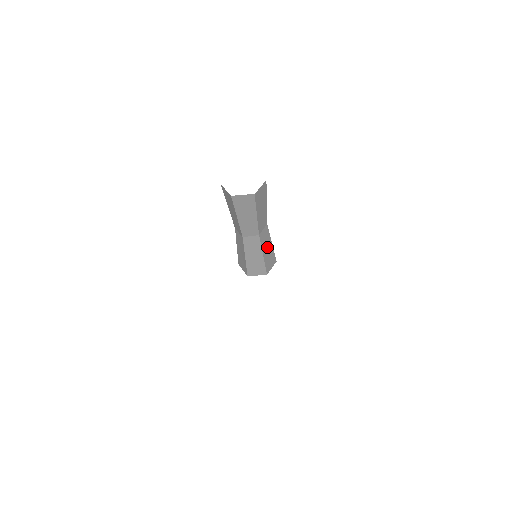
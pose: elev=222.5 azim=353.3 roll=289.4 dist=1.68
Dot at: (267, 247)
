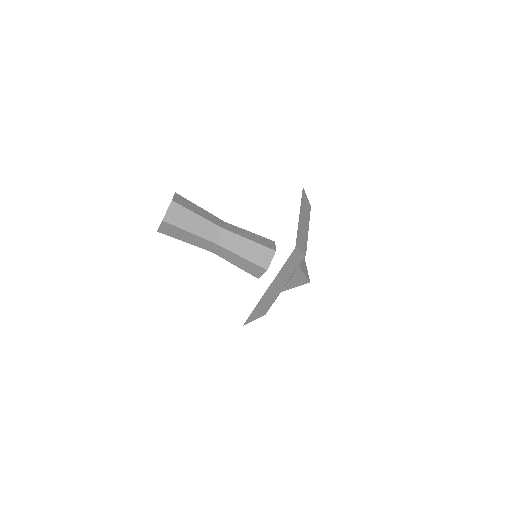
Dot at: (243, 247)
